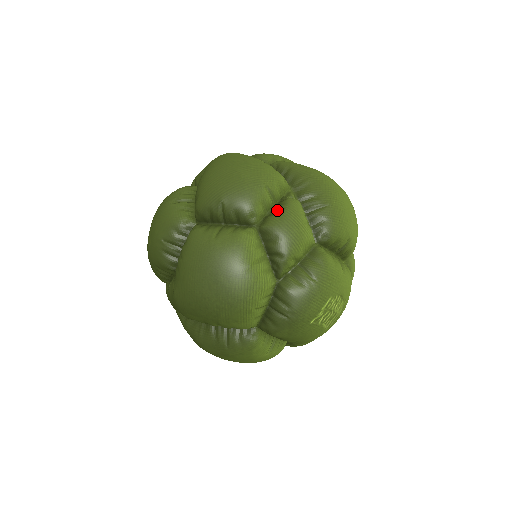
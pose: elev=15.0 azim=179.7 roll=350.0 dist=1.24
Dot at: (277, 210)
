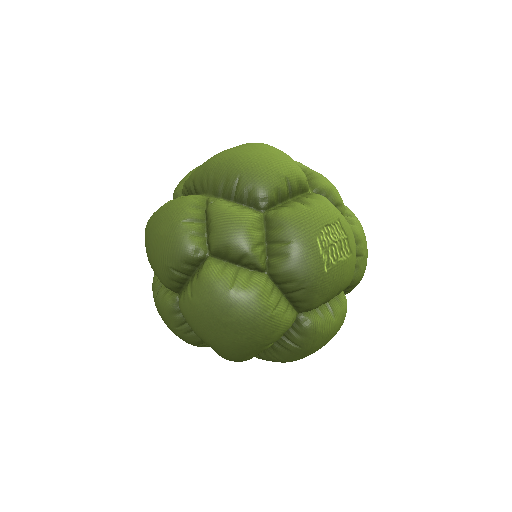
Dot at: (208, 227)
